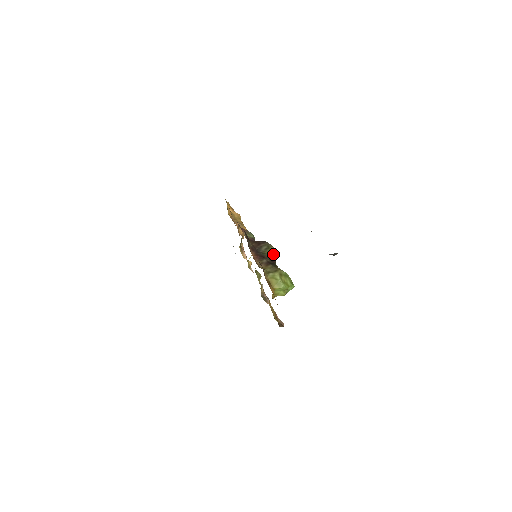
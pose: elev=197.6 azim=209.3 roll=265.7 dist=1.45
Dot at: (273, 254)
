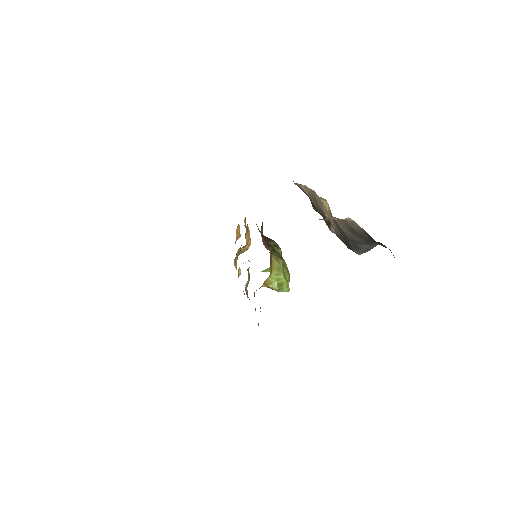
Dot at: (280, 253)
